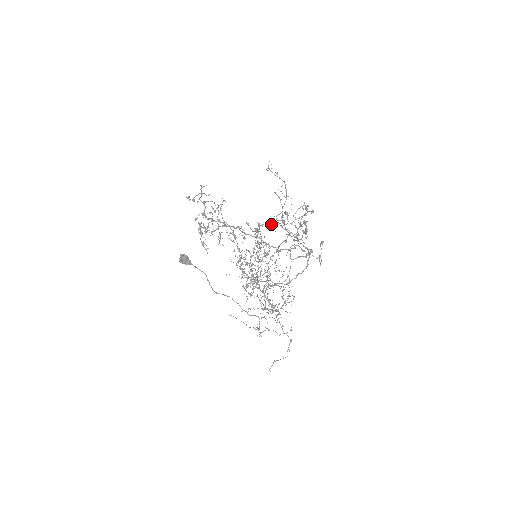
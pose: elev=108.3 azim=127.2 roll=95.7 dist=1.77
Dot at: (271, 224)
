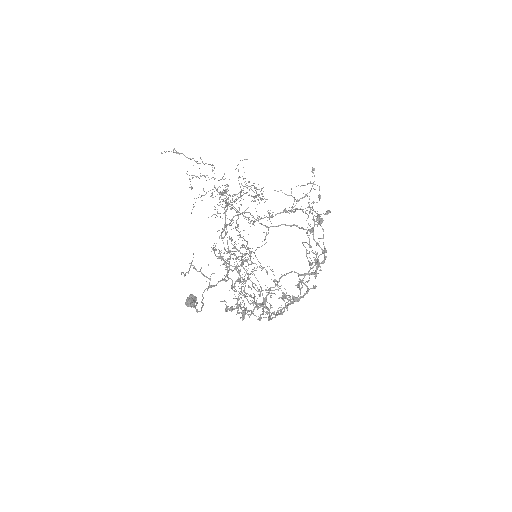
Dot at: occluded
